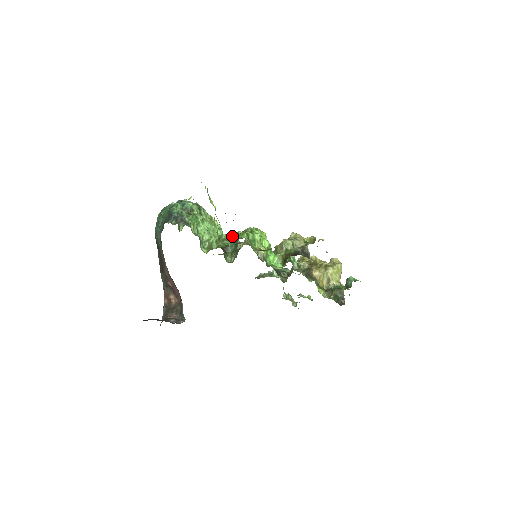
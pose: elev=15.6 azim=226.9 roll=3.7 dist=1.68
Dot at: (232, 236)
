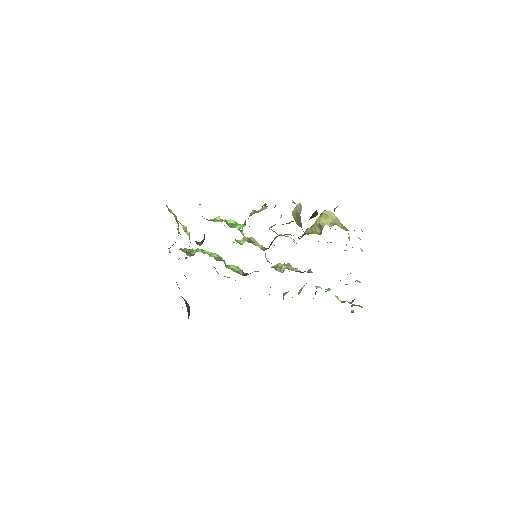
Dot at: occluded
